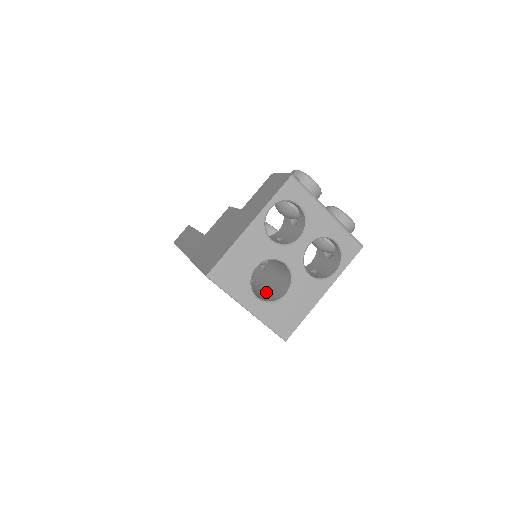
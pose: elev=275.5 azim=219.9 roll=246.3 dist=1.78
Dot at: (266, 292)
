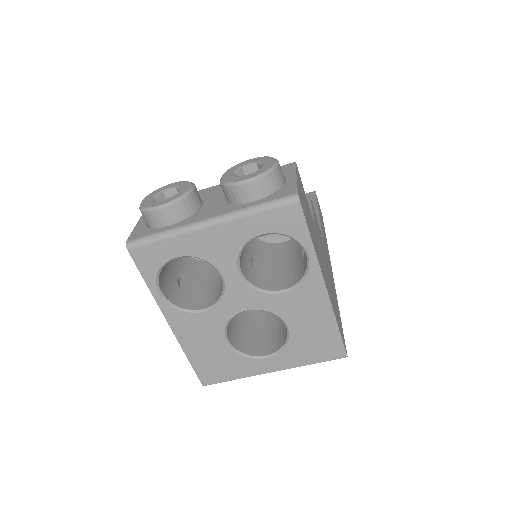
Dot at: occluded
